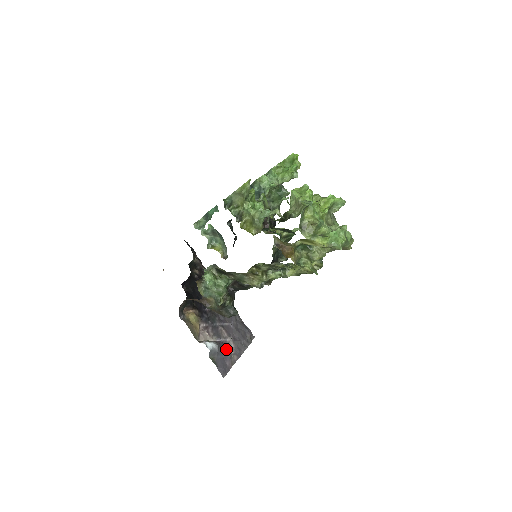
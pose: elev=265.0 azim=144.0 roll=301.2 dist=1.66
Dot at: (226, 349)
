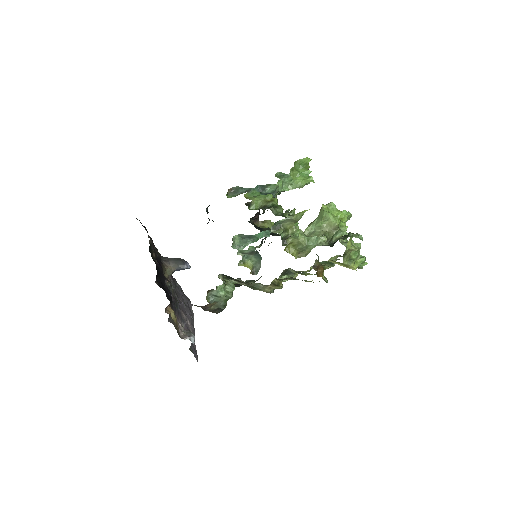
Dot at: occluded
